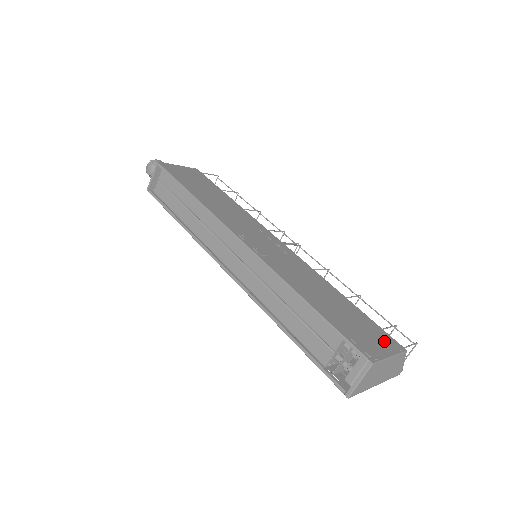
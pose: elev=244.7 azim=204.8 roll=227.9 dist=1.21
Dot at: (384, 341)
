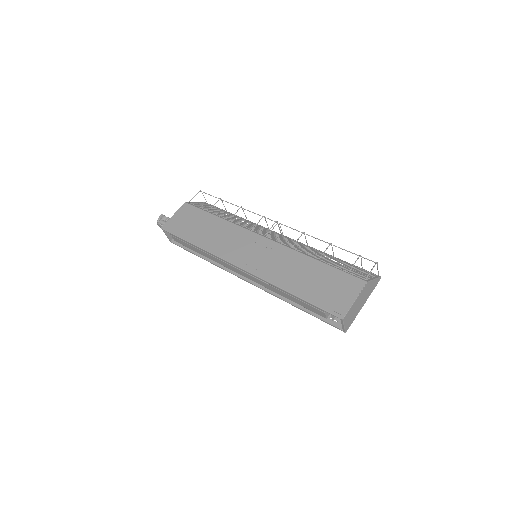
Dot at: (349, 288)
